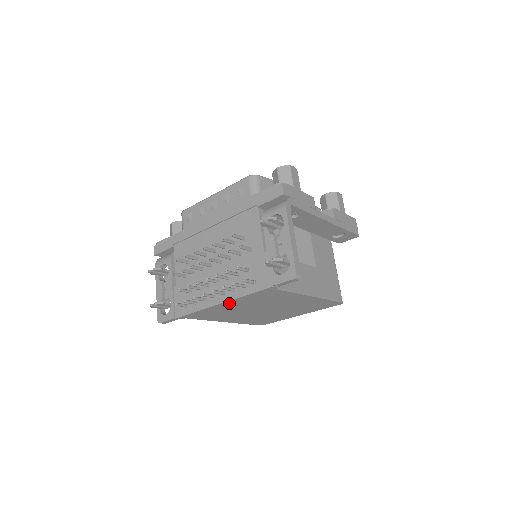
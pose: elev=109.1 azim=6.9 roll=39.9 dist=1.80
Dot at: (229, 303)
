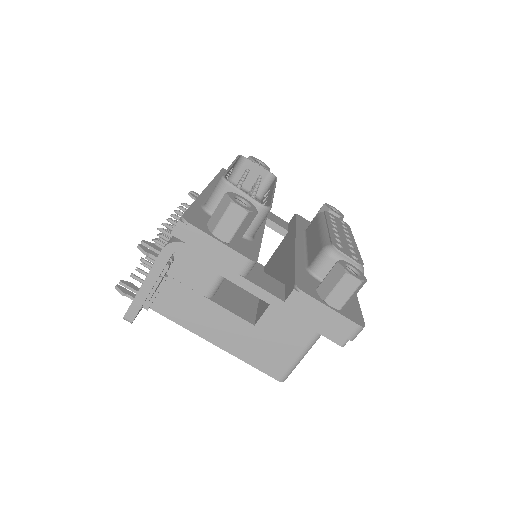
Dot at: occluded
